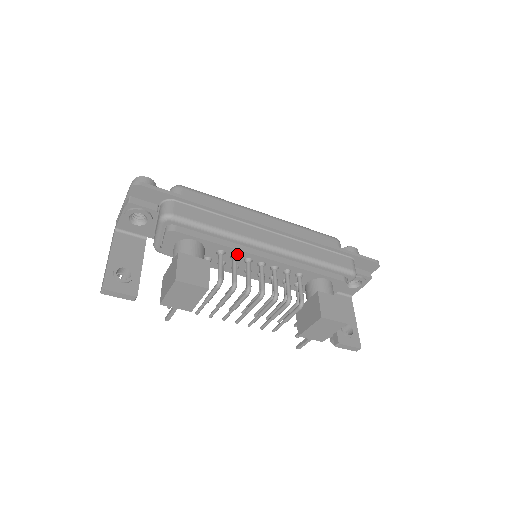
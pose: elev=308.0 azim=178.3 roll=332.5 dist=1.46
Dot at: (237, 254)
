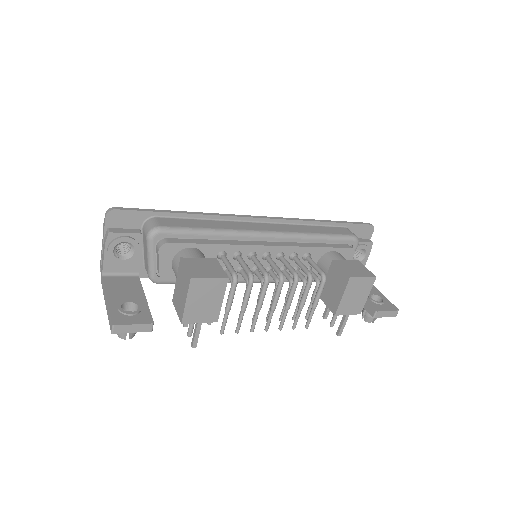
Dot at: (238, 251)
